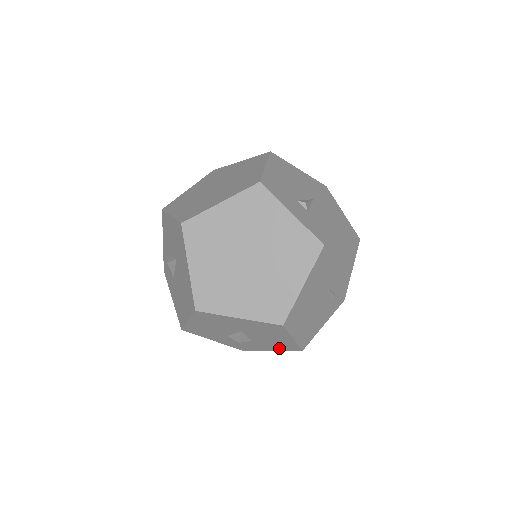
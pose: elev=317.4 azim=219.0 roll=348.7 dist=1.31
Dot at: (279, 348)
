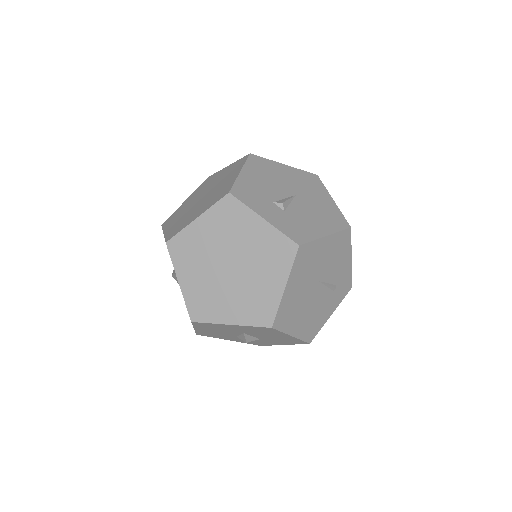
Dot at: (288, 343)
